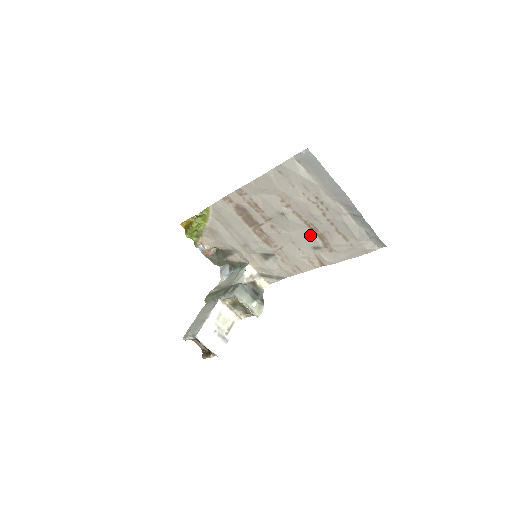
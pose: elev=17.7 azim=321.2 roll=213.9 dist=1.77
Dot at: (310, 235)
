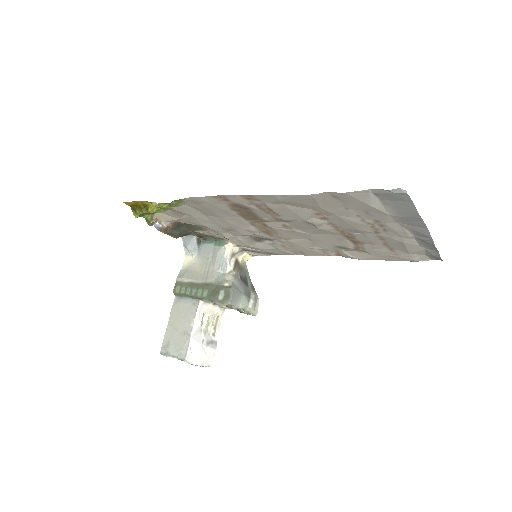
Dot at: (340, 239)
